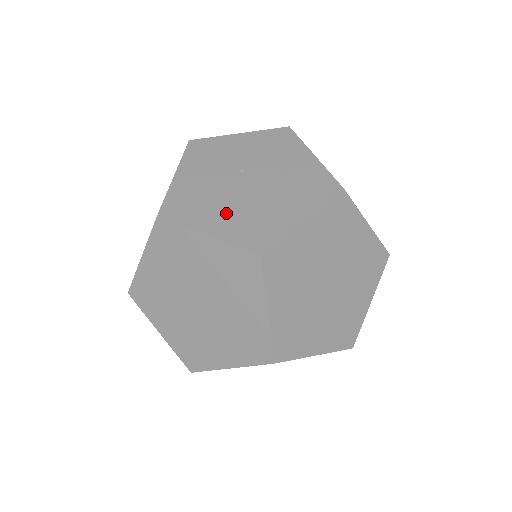
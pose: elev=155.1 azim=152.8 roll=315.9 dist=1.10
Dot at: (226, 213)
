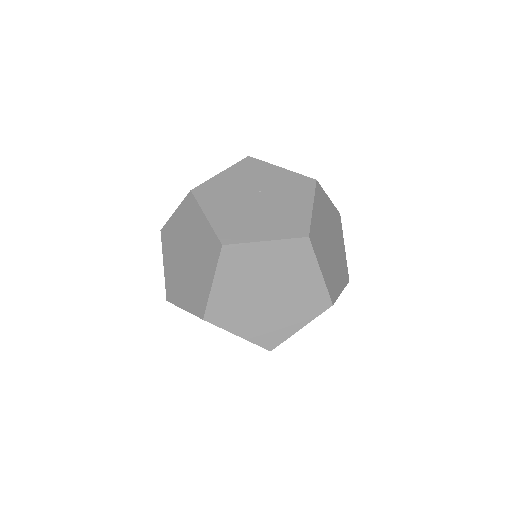
Dot at: (227, 211)
